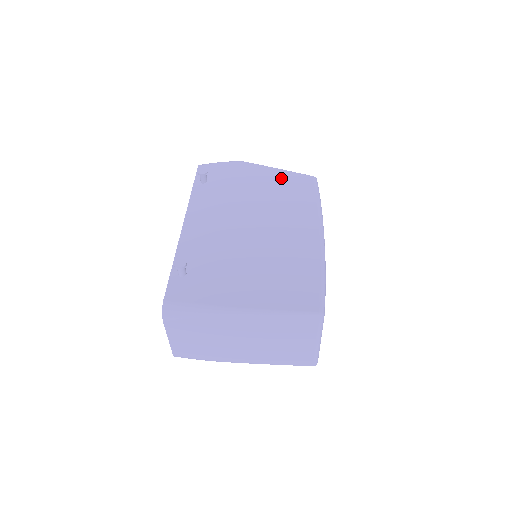
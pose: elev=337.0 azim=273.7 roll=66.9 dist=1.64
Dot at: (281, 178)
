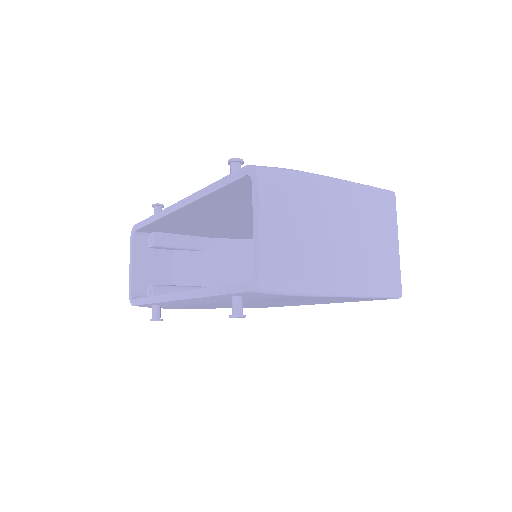
Dot at: occluded
